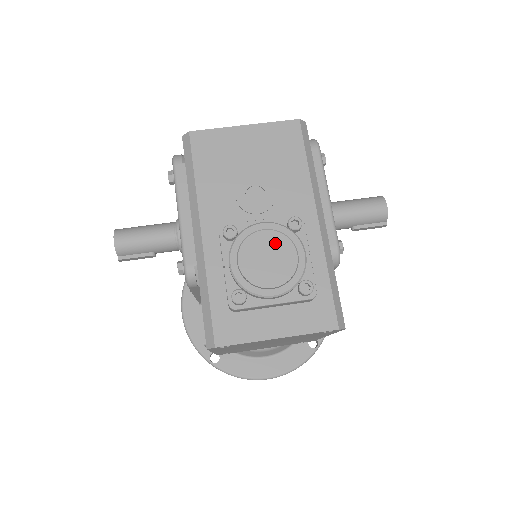
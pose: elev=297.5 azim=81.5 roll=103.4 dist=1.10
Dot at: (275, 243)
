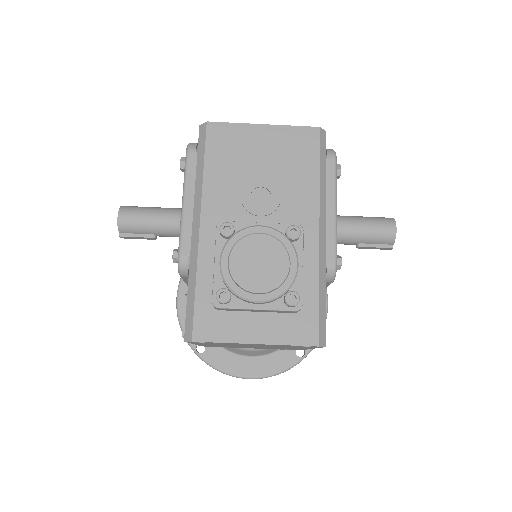
Dot at: (269, 249)
